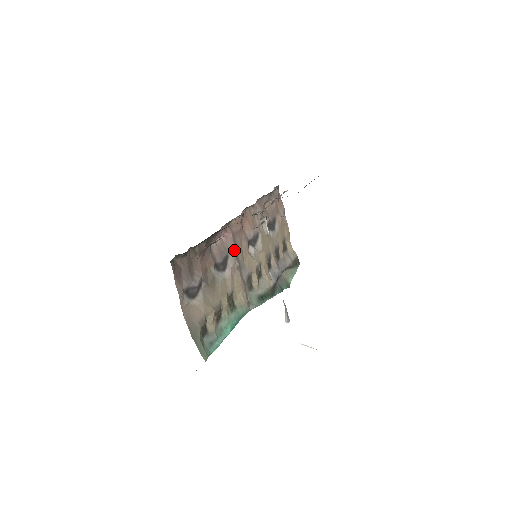
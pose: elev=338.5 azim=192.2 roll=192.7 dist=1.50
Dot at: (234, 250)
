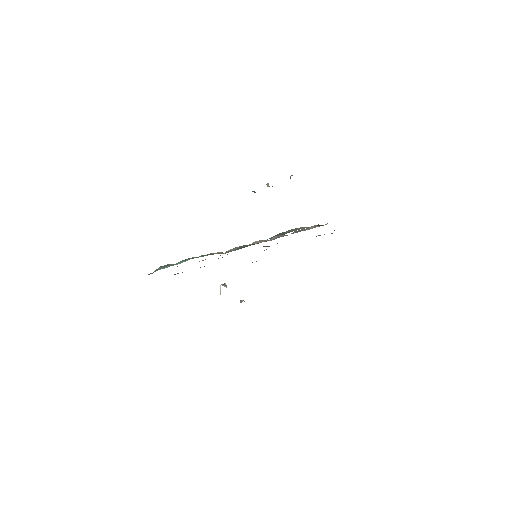
Dot at: occluded
